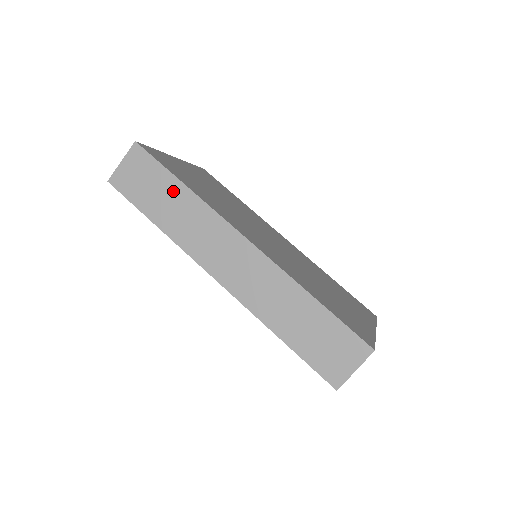
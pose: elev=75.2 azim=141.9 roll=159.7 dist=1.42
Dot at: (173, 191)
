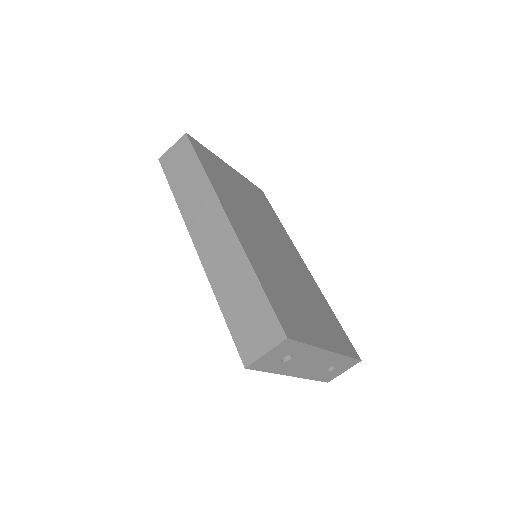
Dot at: (194, 172)
